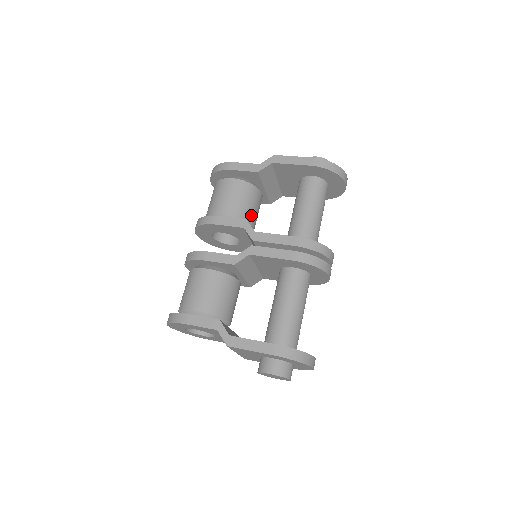
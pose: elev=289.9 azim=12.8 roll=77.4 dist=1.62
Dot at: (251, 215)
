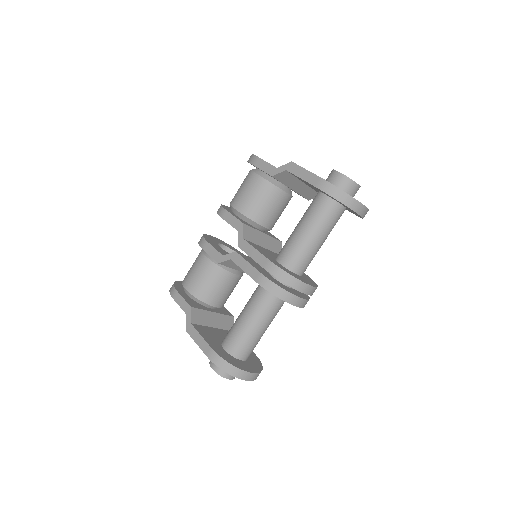
Dot at: (263, 215)
